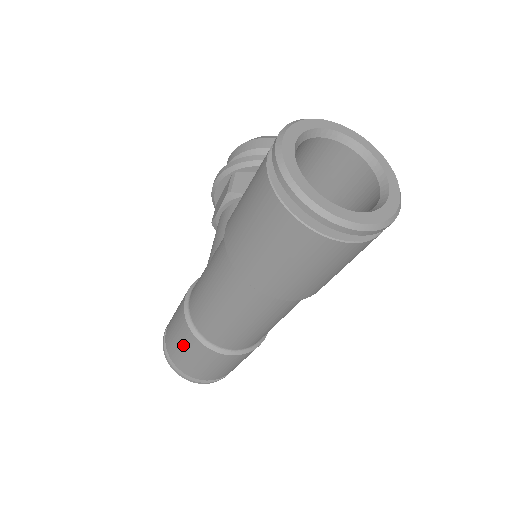
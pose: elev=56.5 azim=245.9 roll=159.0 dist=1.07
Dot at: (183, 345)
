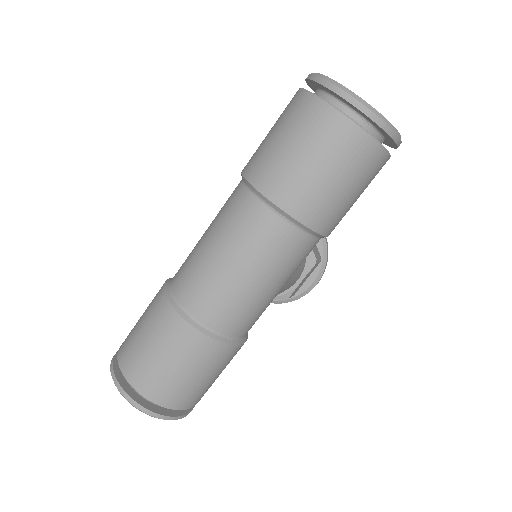
Dot at: (145, 322)
